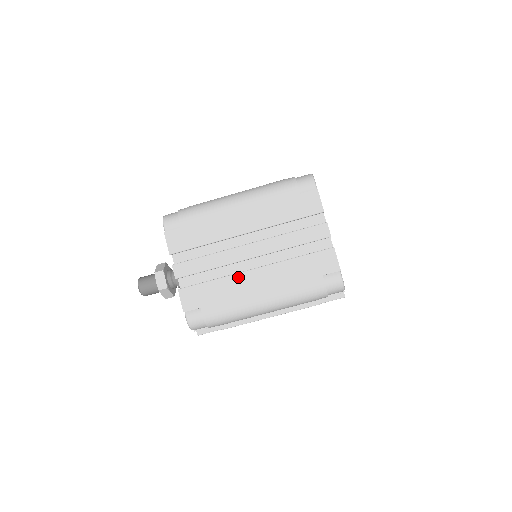
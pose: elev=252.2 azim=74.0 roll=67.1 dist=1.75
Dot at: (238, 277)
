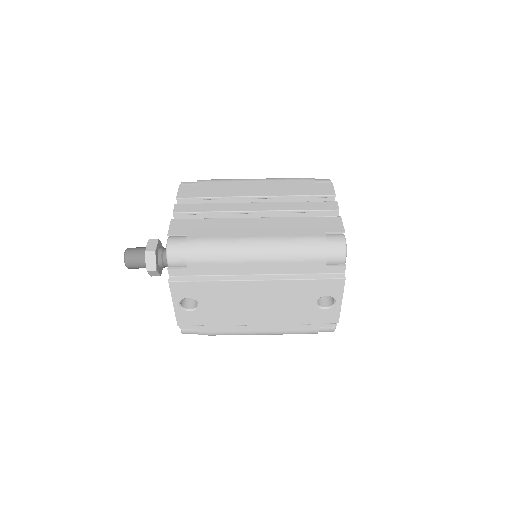
Dot at: (237, 220)
